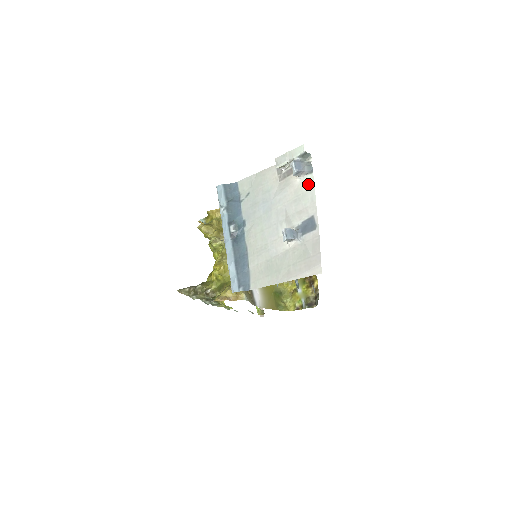
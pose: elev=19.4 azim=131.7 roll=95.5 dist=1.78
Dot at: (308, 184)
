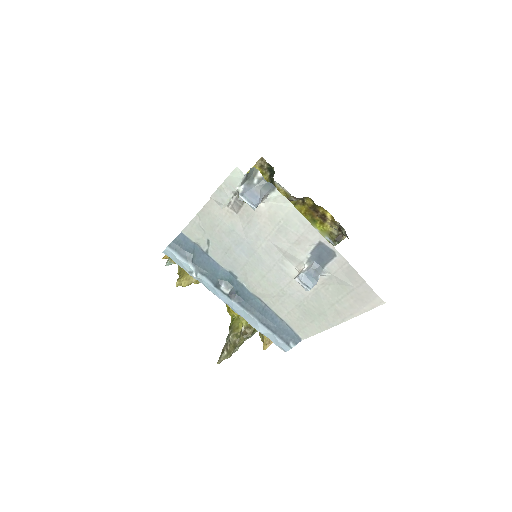
Dot at: (281, 206)
